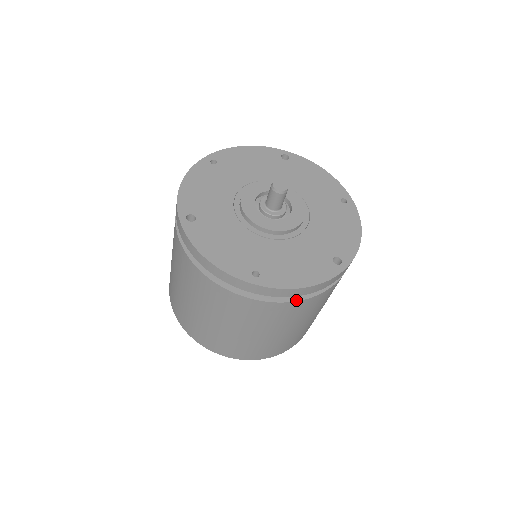
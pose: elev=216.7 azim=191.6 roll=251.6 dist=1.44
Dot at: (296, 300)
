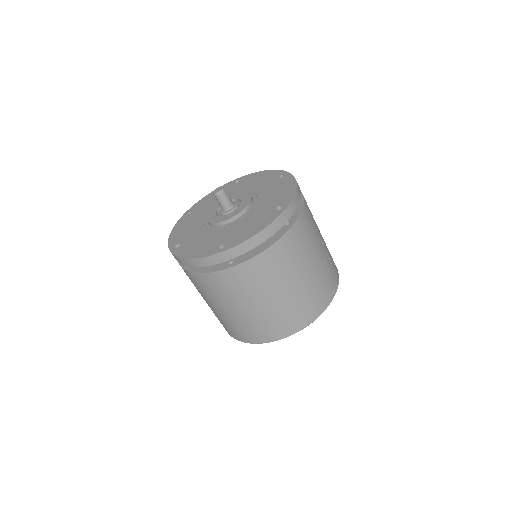
Dot at: (264, 250)
